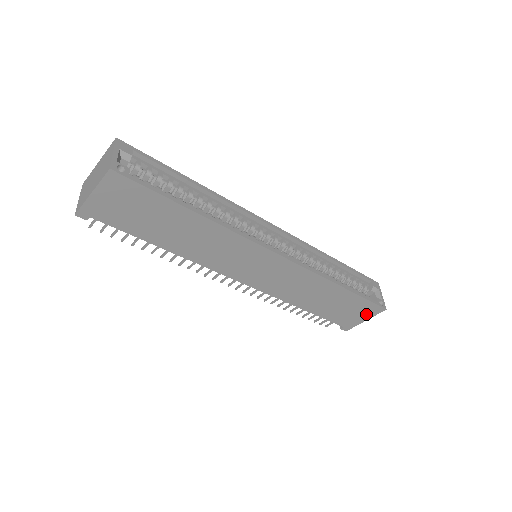
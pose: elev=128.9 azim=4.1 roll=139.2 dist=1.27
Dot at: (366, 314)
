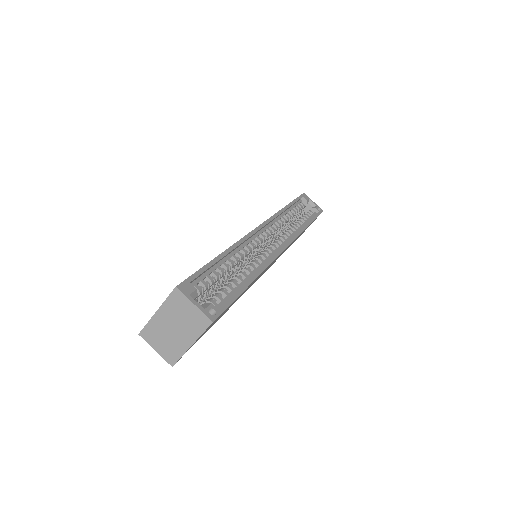
Dot at: occluded
